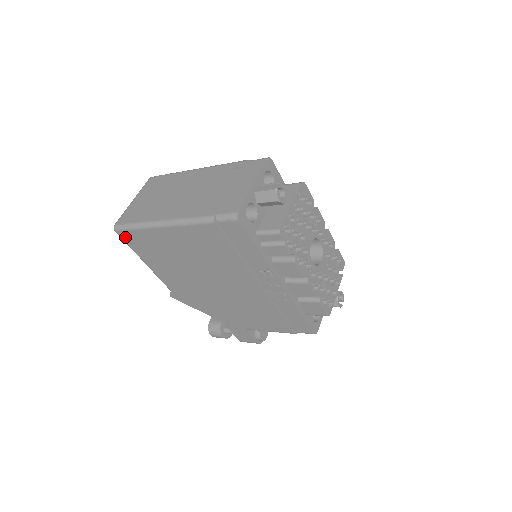
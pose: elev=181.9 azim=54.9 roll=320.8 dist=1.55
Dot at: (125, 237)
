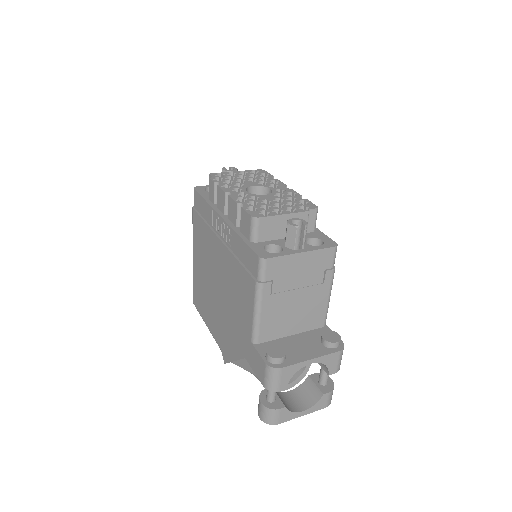
Dot at: (195, 302)
